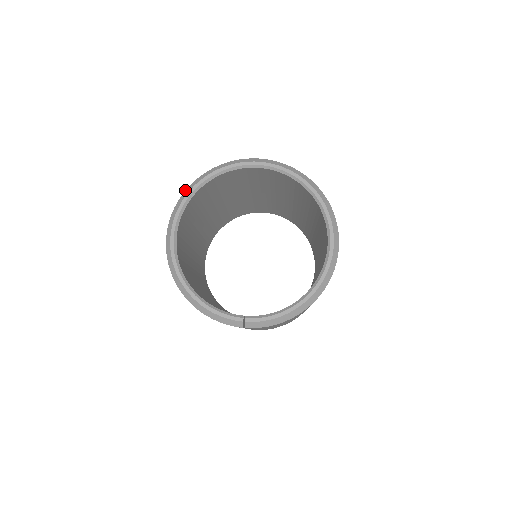
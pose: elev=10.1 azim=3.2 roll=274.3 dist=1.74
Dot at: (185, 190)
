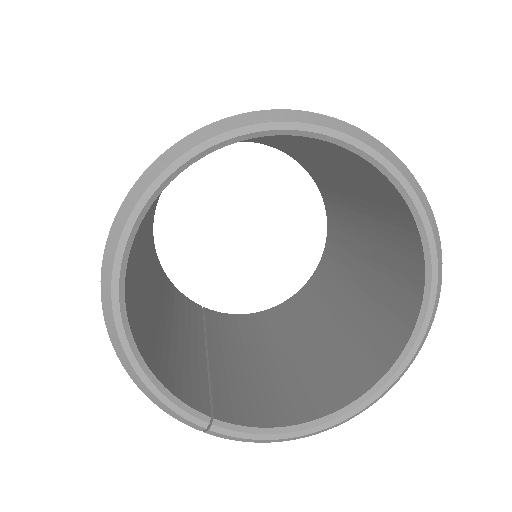
Dot at: occluded
